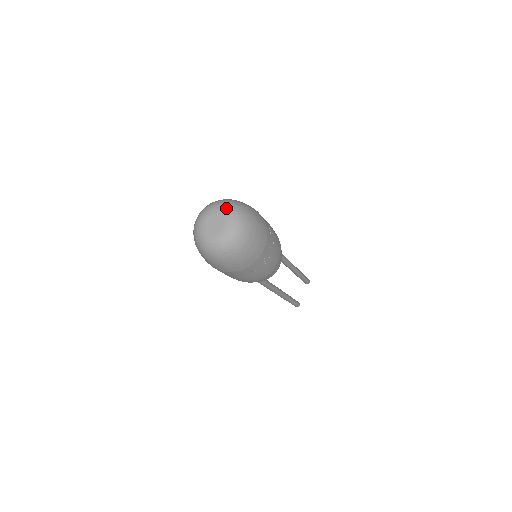
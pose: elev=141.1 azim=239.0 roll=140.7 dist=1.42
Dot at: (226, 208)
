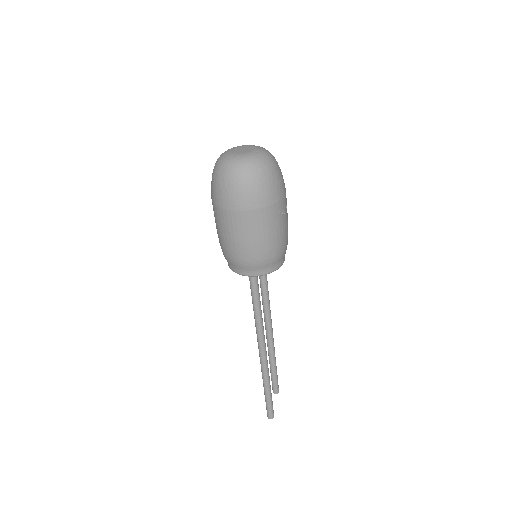
Dot at: (251, 145)
